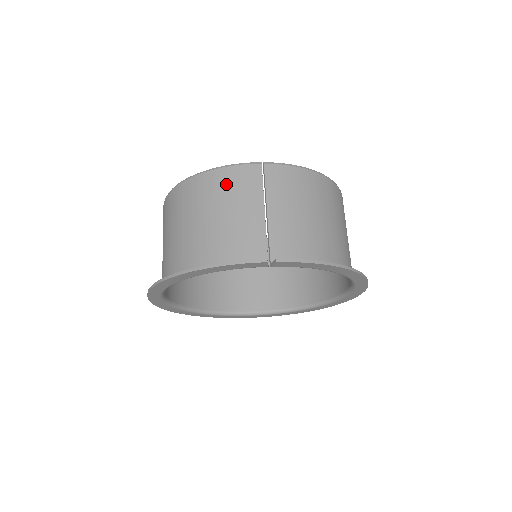
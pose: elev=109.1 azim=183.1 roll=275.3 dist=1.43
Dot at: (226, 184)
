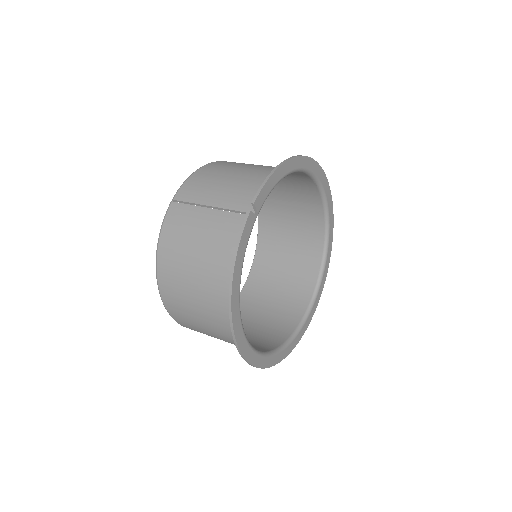
Dot at: (174, 236)
